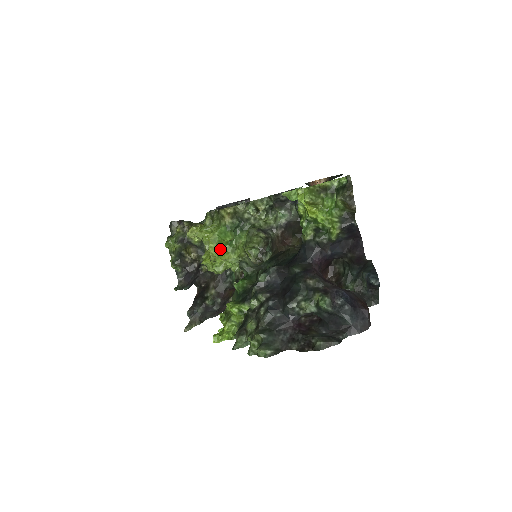
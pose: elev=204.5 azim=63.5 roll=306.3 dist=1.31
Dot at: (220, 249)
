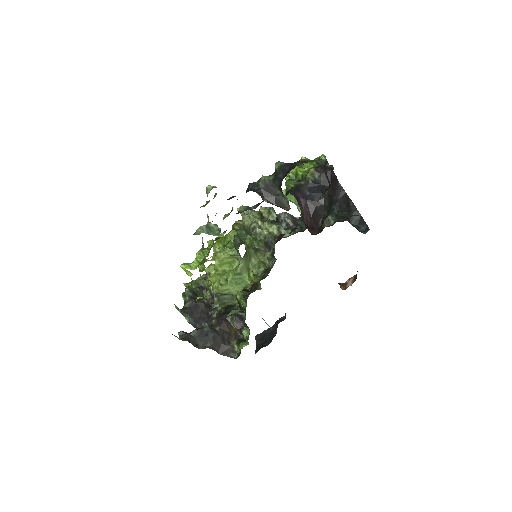
Dot at: occluded
